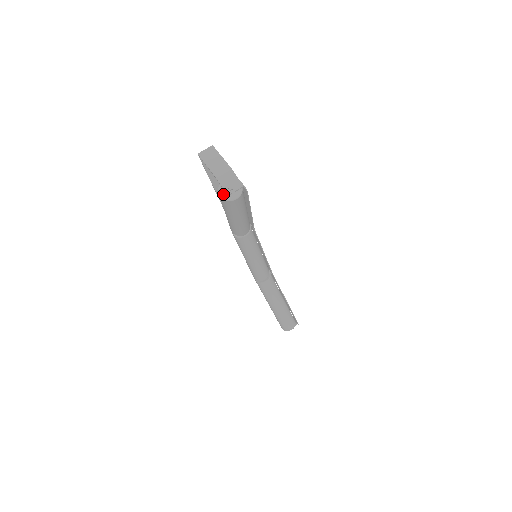
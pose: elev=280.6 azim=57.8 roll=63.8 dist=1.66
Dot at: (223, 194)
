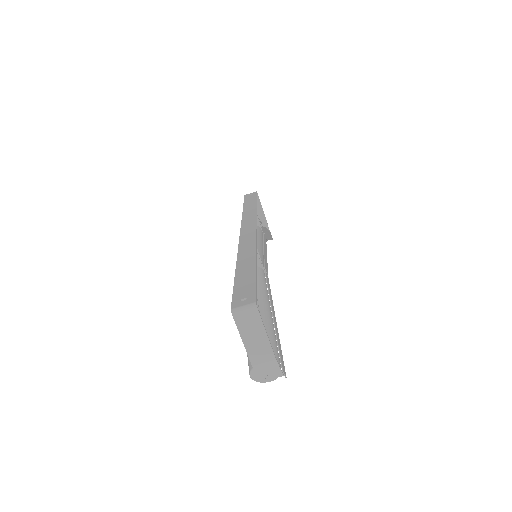
Dot at: (255, 377)
